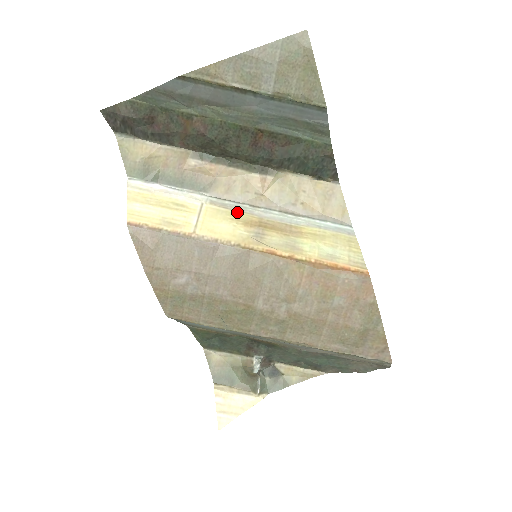
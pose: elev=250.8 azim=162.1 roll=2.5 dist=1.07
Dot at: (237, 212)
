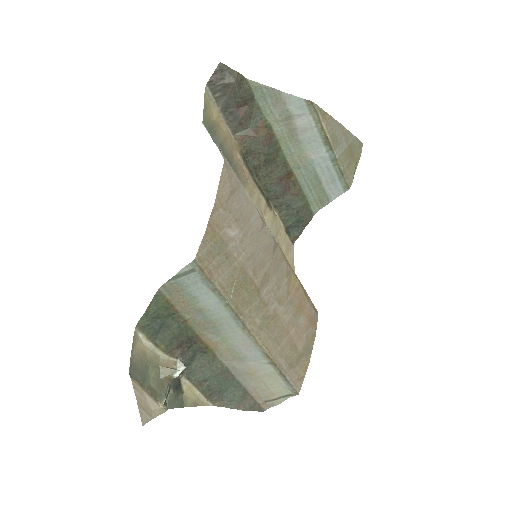
Dot at: occluded
